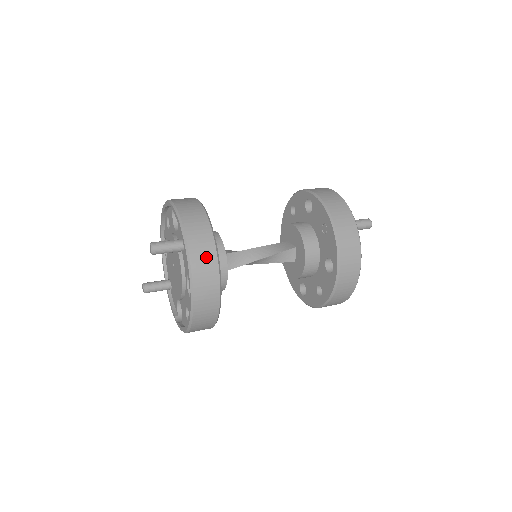
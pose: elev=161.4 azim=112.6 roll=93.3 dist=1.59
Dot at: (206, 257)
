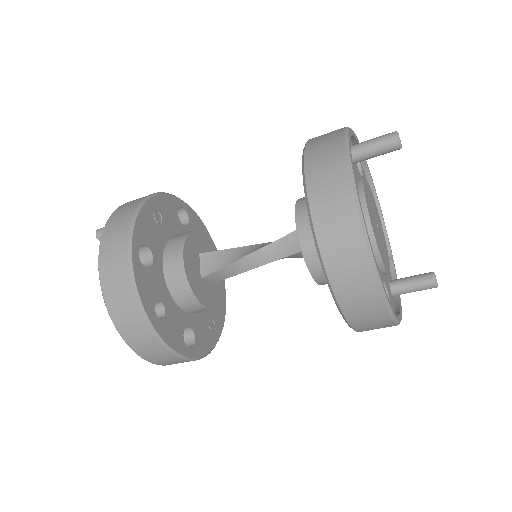
Dot at: (123, 216)
